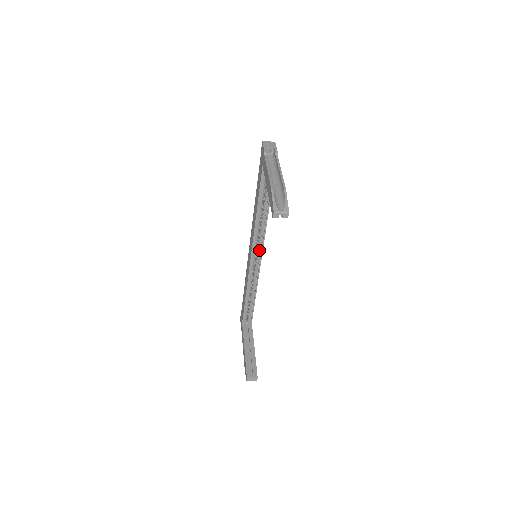
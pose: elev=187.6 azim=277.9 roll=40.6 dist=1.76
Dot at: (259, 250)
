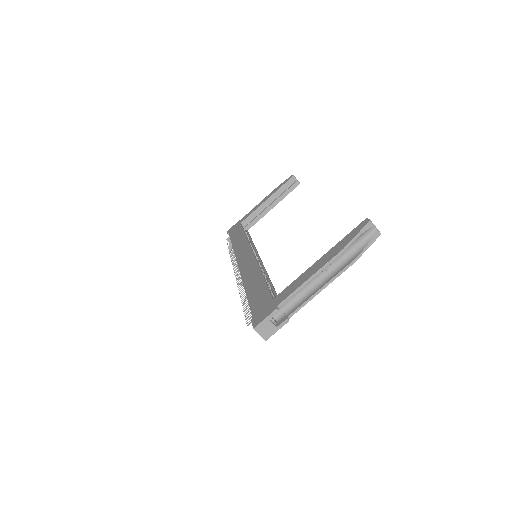
Dot at: (256, 256)
